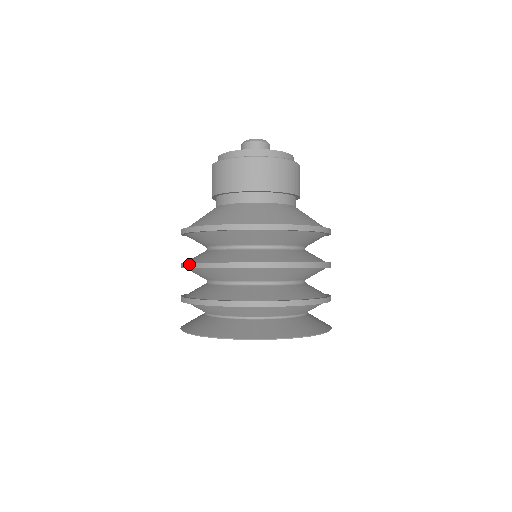
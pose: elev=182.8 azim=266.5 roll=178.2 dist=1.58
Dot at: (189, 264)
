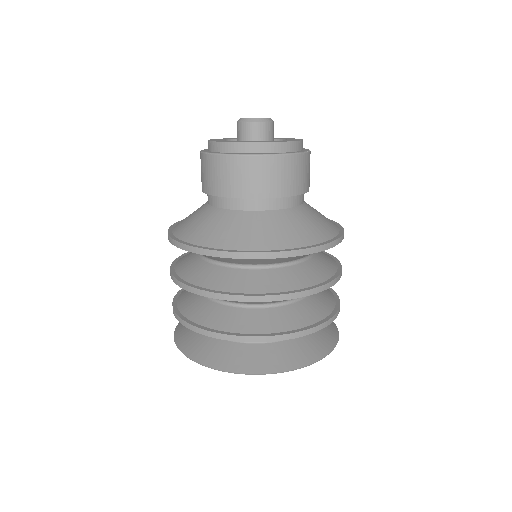
Dot at: (182, 284)
